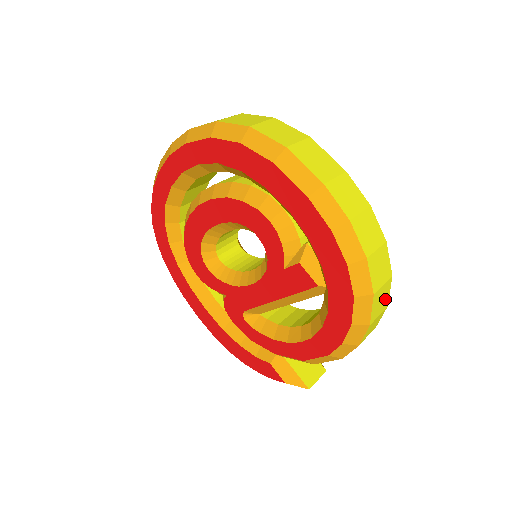
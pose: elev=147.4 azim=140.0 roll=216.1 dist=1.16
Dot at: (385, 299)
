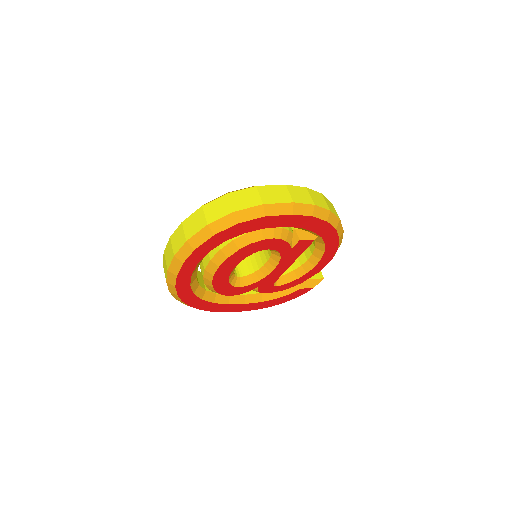
Dot at: occluded
